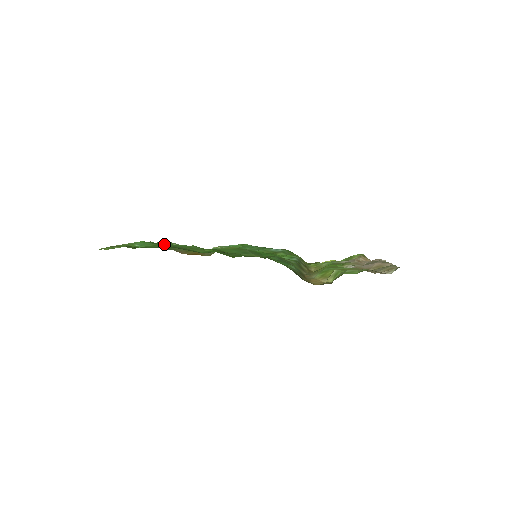
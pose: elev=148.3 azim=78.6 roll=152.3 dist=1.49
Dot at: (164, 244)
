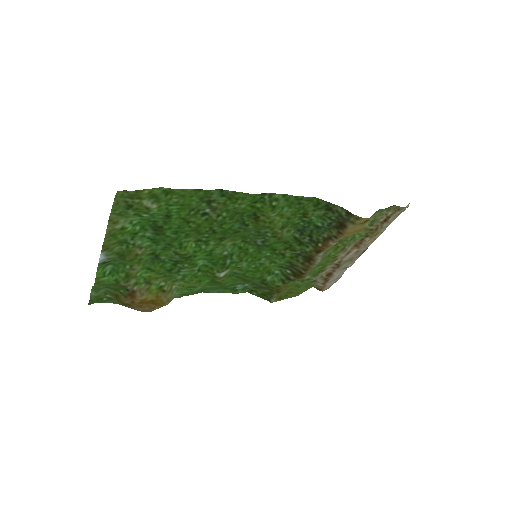
Dot at: (157, 238)
